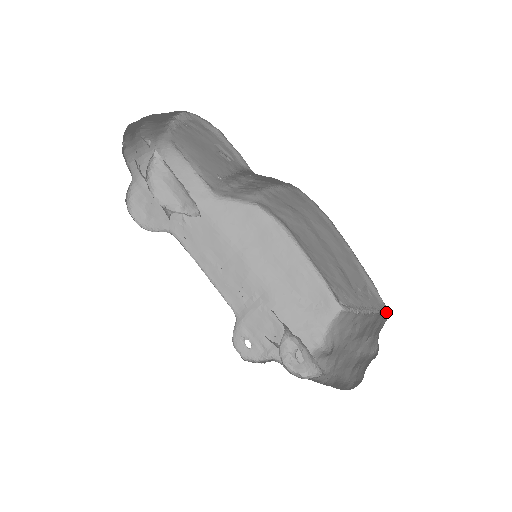
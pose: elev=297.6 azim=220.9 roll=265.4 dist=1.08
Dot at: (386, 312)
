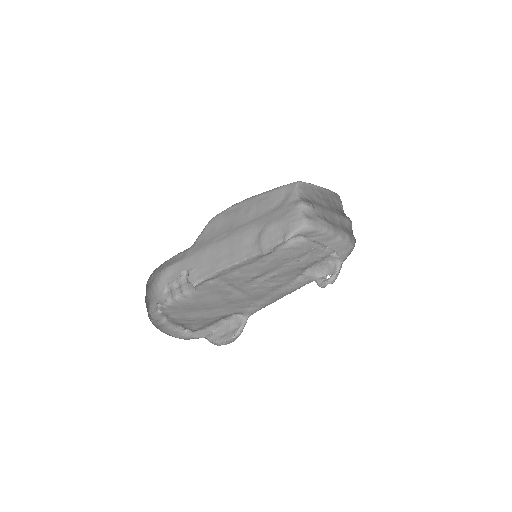
Dot at: (336, 194)
